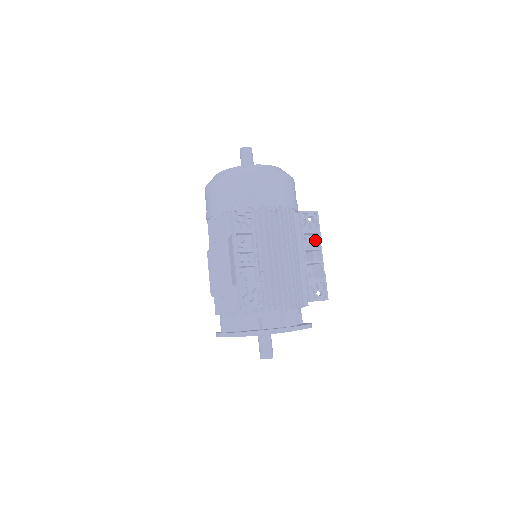
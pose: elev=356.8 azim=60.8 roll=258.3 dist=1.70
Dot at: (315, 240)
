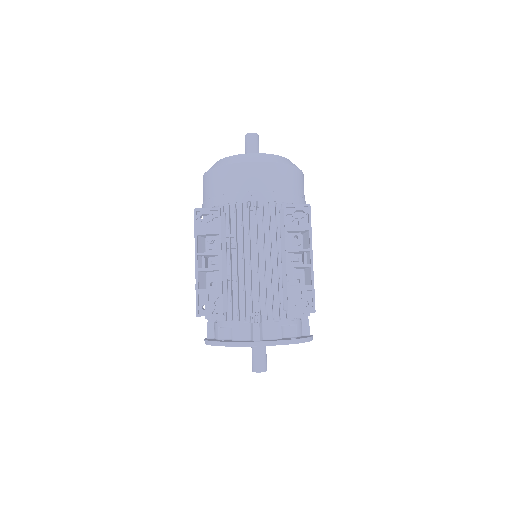
Dot at: (308, 238)
